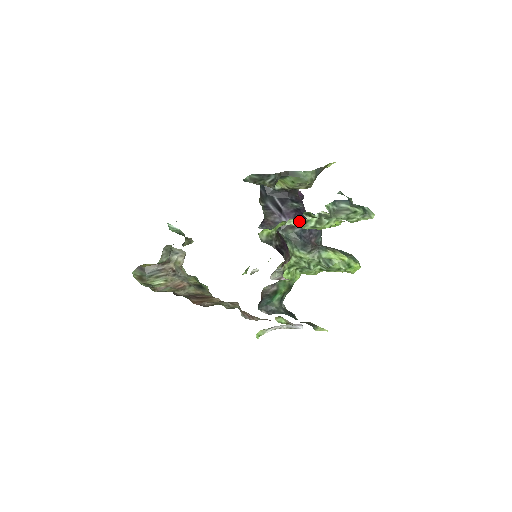
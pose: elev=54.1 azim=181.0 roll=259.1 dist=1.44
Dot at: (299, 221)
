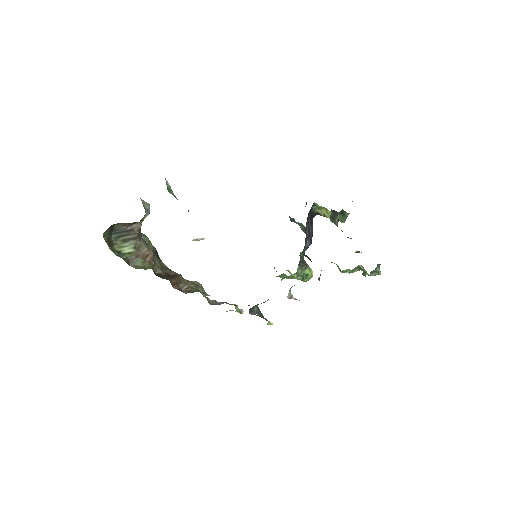
Dot at: occluded
